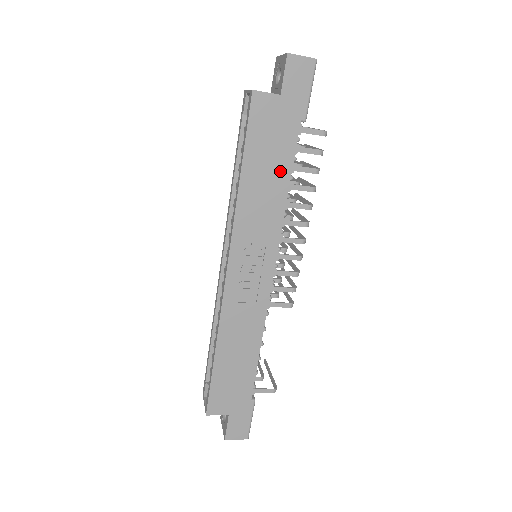
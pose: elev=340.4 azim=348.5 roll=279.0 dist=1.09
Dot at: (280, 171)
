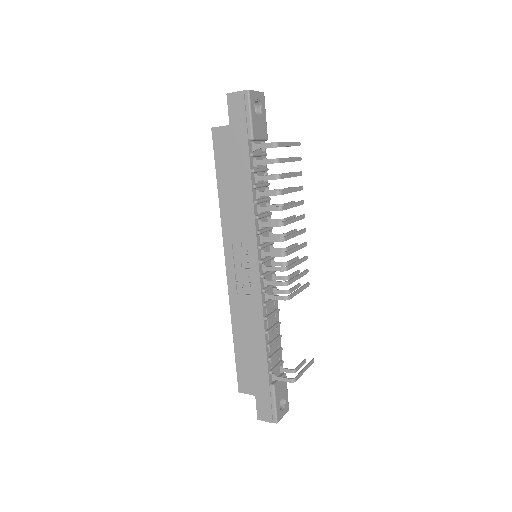
Dot at: (243, 183)
